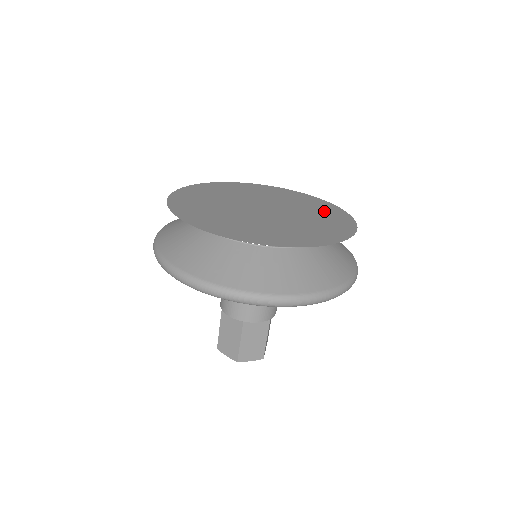
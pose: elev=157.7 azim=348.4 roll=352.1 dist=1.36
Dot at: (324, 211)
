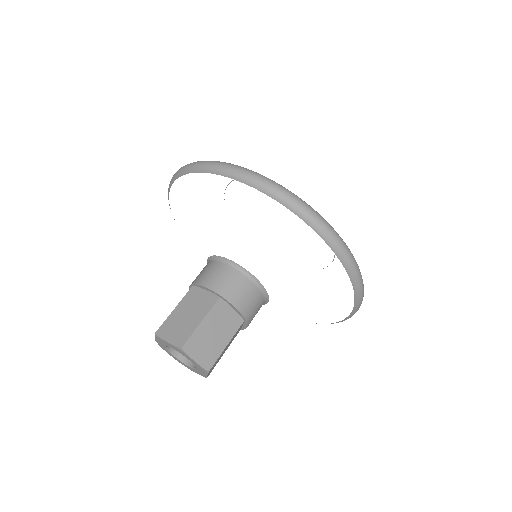
Dot at: occluded
